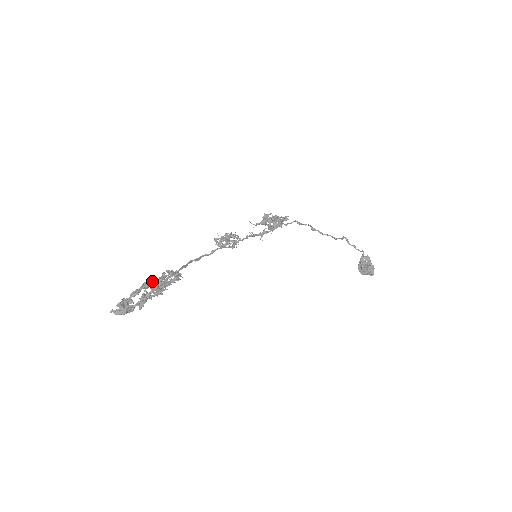
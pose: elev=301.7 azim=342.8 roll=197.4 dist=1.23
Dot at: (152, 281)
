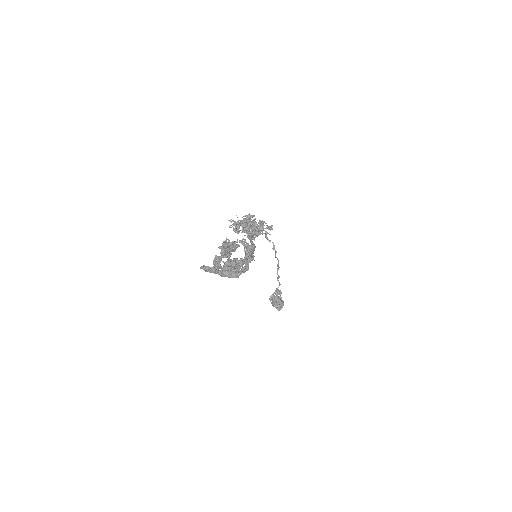
Dot at: (237, 245)
